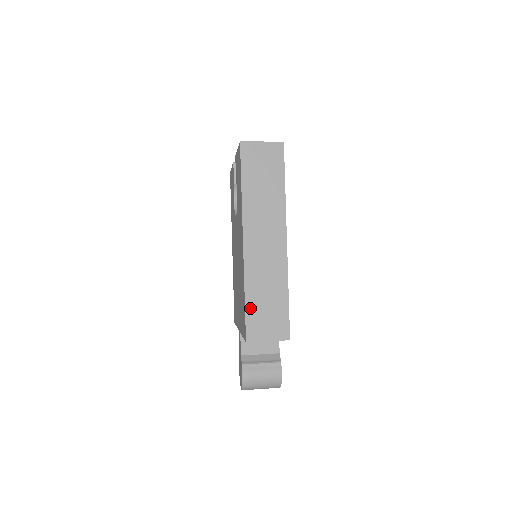
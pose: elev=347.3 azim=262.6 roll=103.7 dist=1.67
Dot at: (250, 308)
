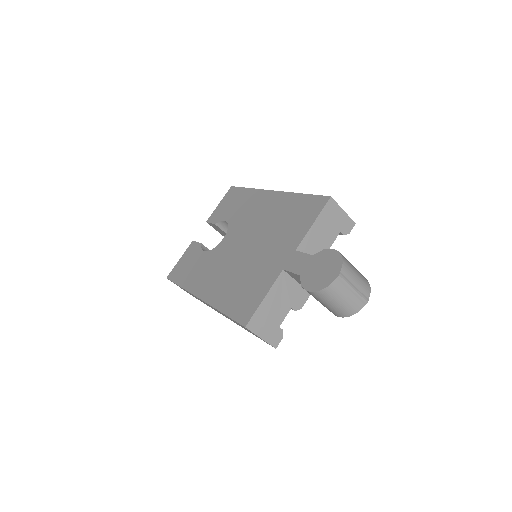
Dot at: occluded
